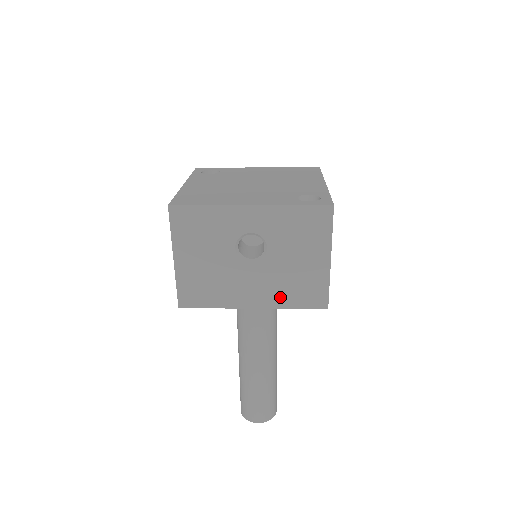
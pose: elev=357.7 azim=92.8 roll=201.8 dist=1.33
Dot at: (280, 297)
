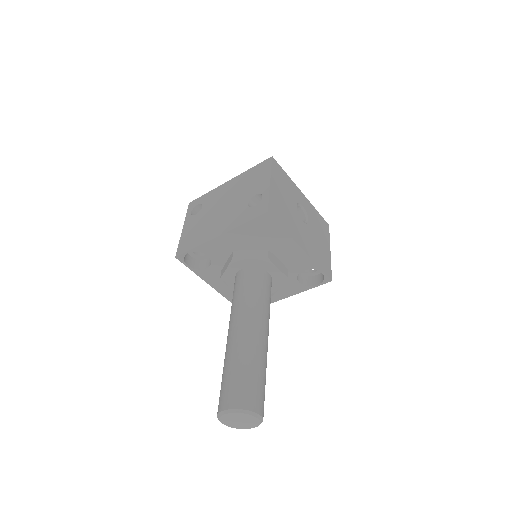
Dot at: (313, 254)
